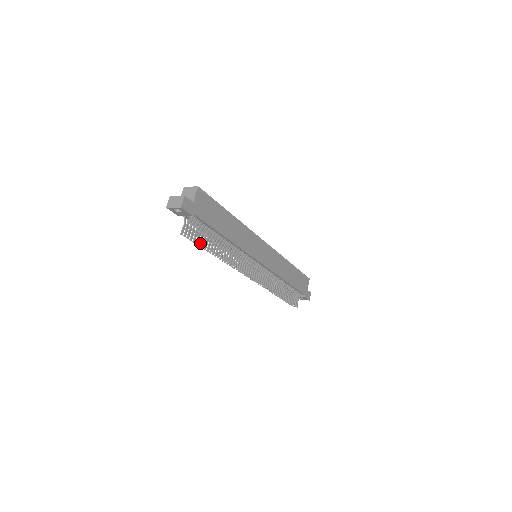
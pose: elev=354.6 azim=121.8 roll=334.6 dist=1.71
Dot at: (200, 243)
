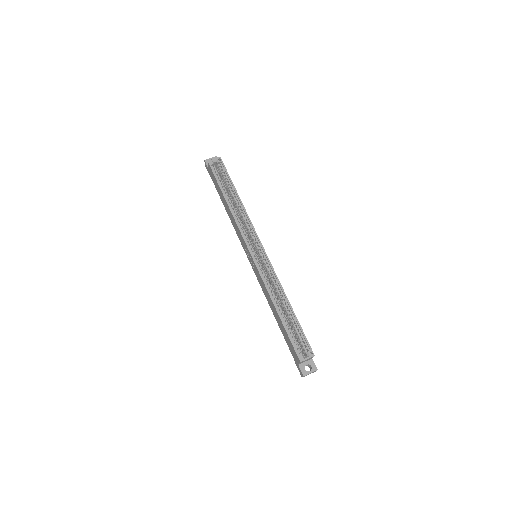
Dot at: occluded
